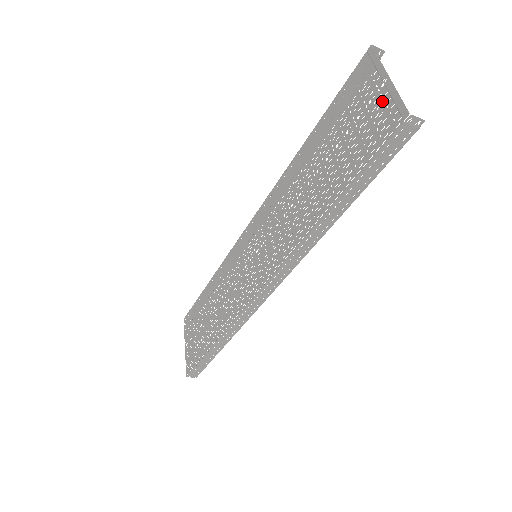
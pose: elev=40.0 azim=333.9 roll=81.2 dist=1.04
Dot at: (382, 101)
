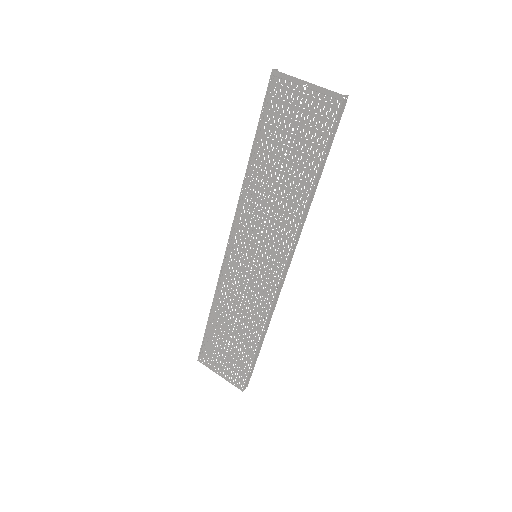
Dot at: (312, 98)
